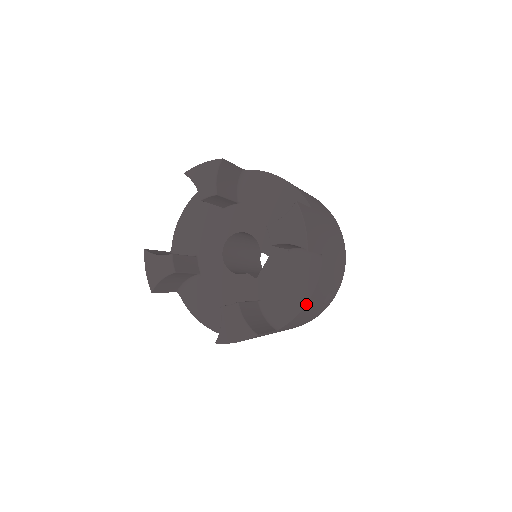
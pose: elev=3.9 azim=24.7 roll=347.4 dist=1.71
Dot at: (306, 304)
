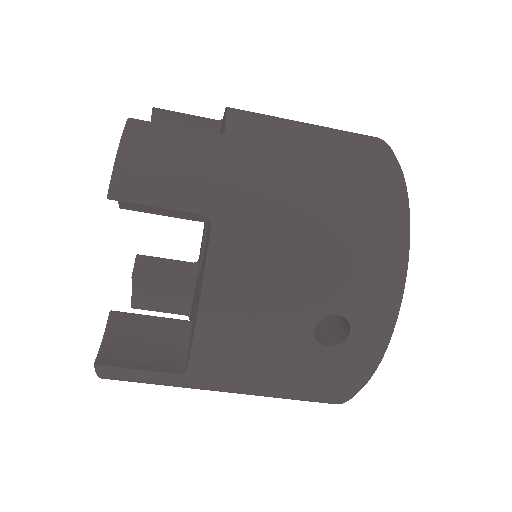
Dot at: (197, 323)
